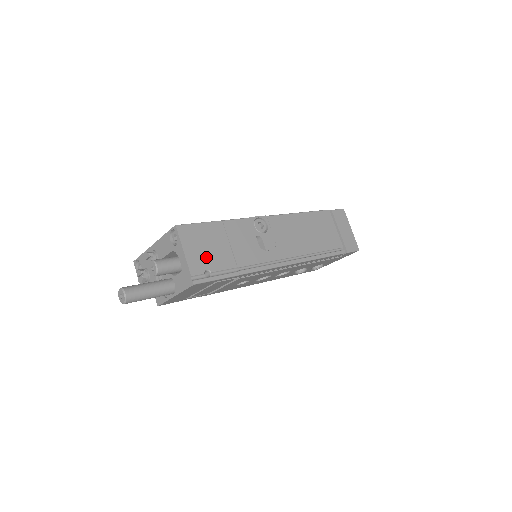
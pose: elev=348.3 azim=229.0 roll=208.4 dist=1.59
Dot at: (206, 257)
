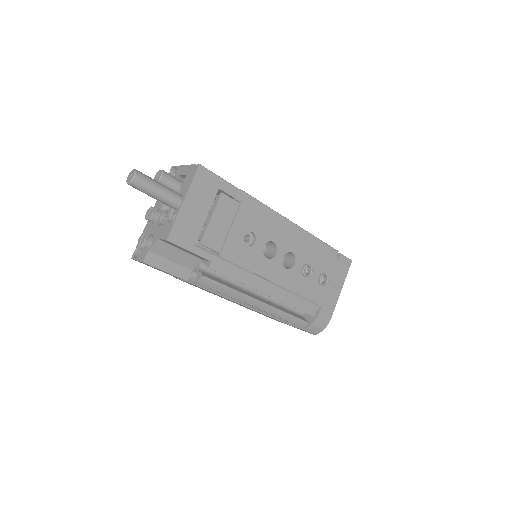
Dot at: occluded
